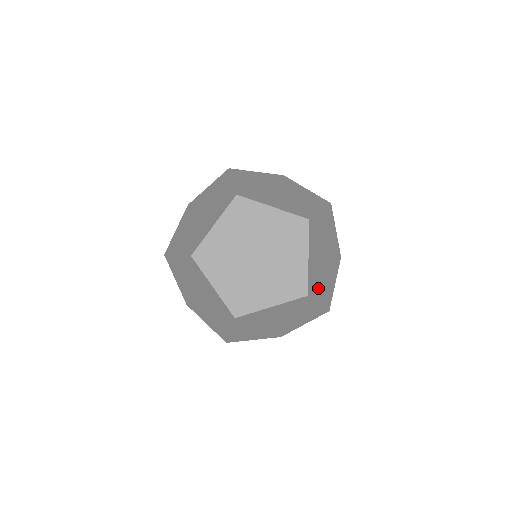
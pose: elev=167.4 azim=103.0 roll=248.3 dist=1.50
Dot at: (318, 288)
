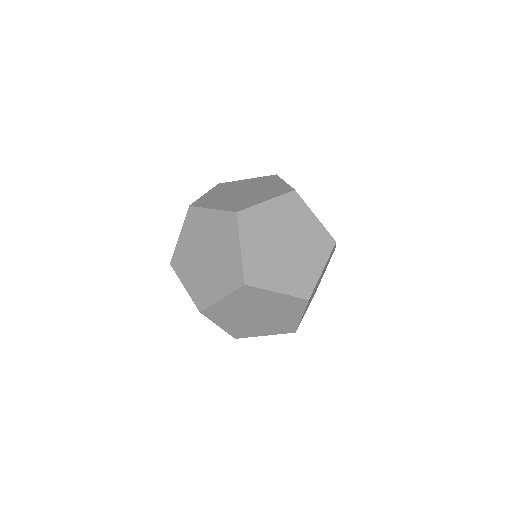
Dot at: (272, 277)
